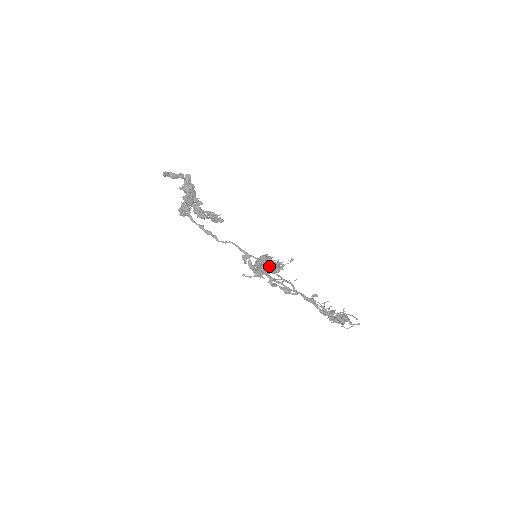
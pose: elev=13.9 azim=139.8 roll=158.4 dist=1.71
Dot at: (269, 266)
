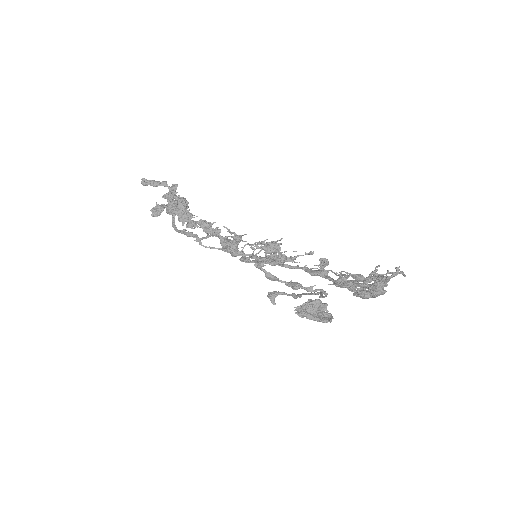
Dot at: (258, 247)
